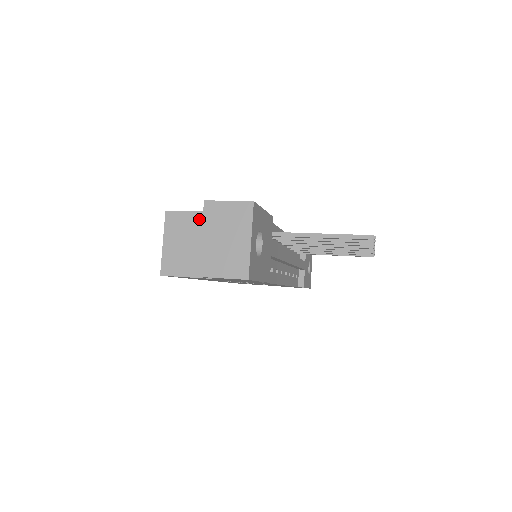
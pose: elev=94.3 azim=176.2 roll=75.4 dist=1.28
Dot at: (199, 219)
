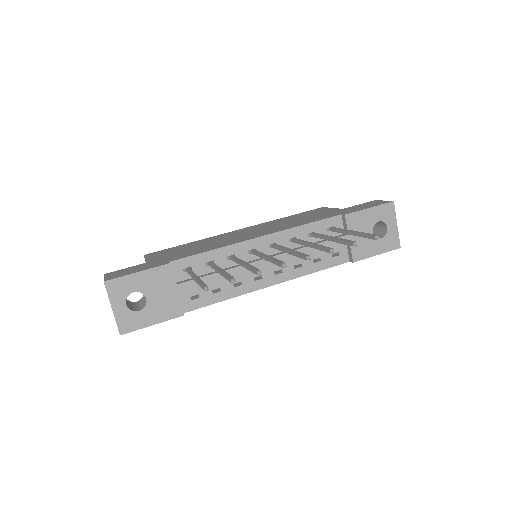
Dot at: occluded
